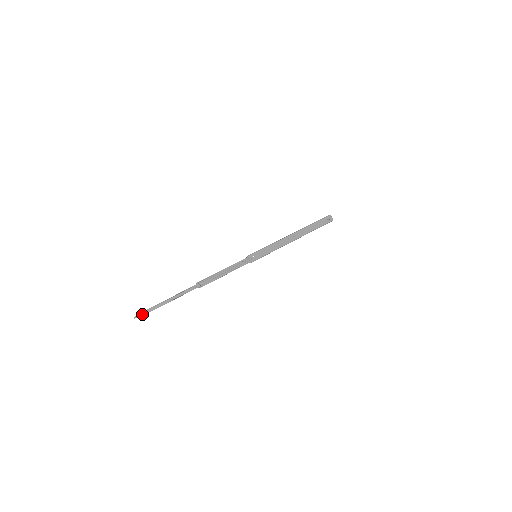
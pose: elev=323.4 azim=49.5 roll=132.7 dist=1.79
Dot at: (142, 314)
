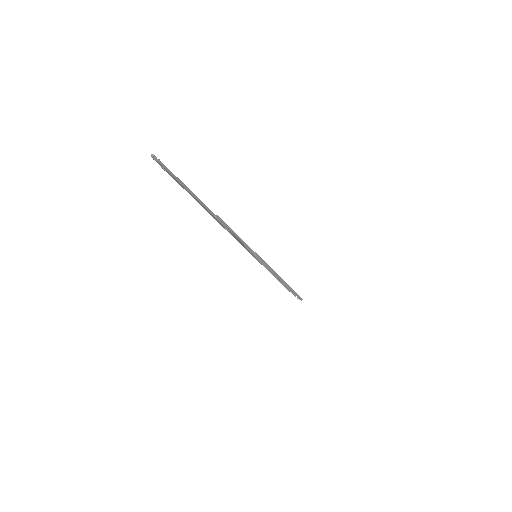
Dot at: (160, 164)
